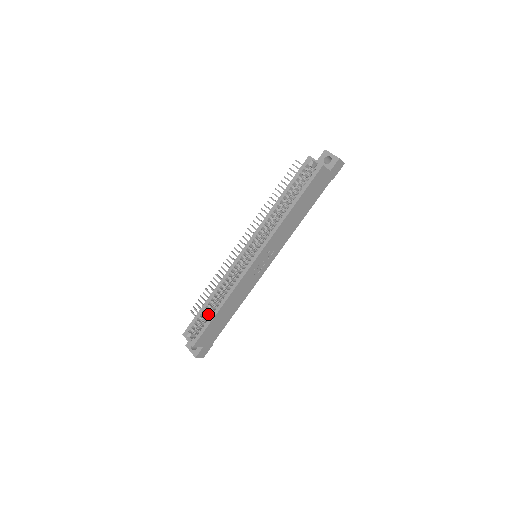
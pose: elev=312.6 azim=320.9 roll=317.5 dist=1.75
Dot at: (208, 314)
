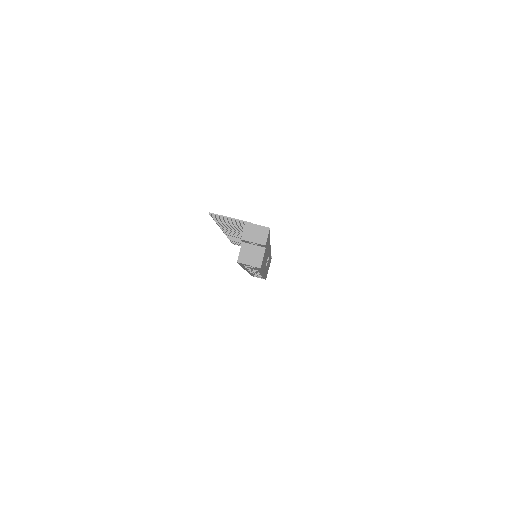
Dot at: occluded
